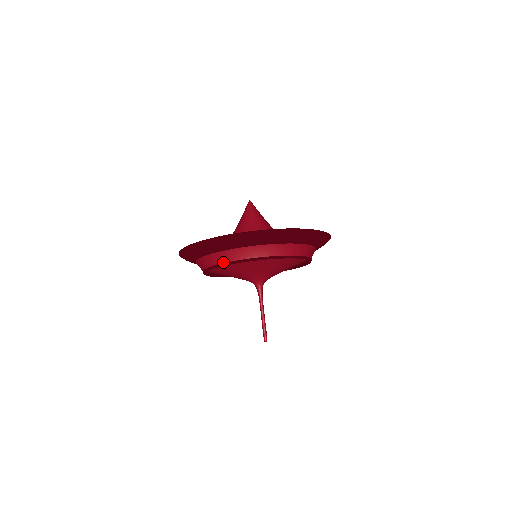
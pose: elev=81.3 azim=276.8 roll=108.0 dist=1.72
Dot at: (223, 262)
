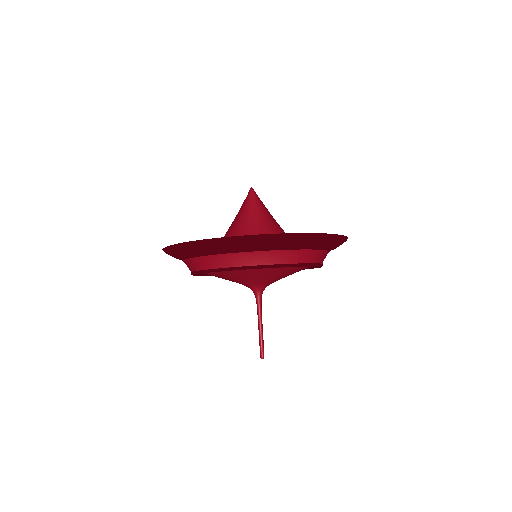
Dot at: (217, 267)
